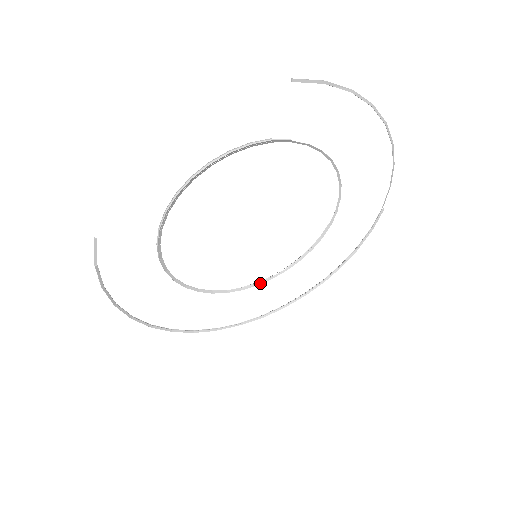
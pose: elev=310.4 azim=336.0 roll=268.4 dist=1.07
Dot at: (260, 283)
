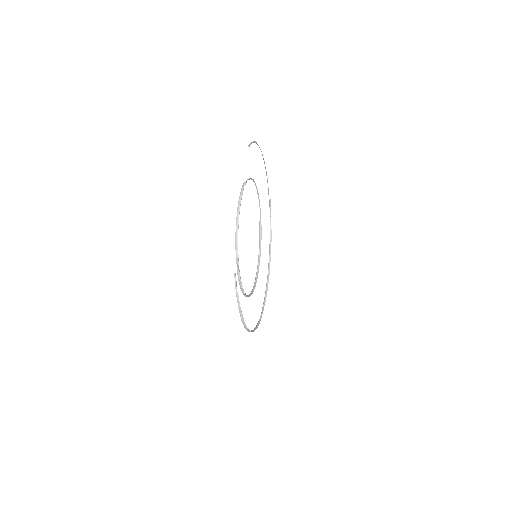
Dot at: (257, 277)
